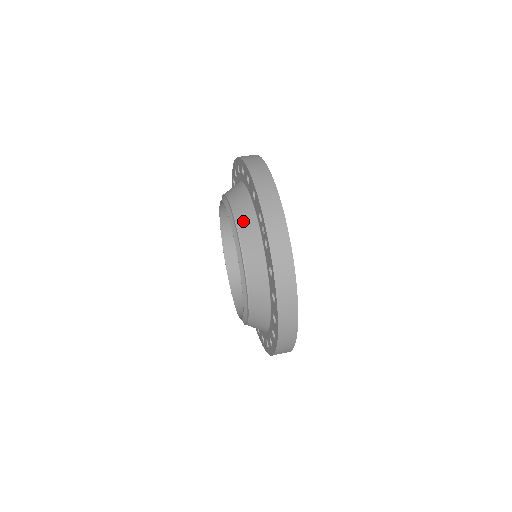
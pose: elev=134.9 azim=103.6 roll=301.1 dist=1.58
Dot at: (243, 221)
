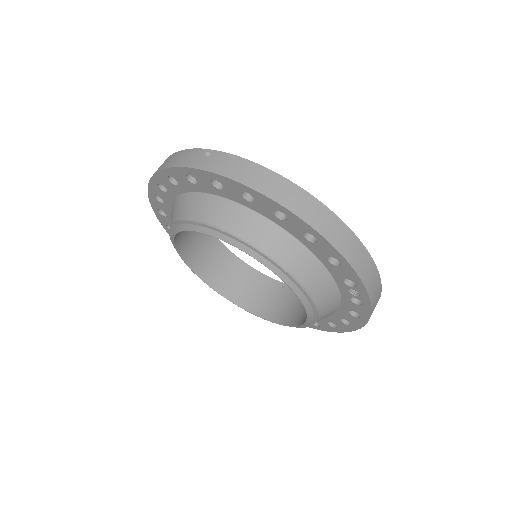
Dot at: (313, 284)
